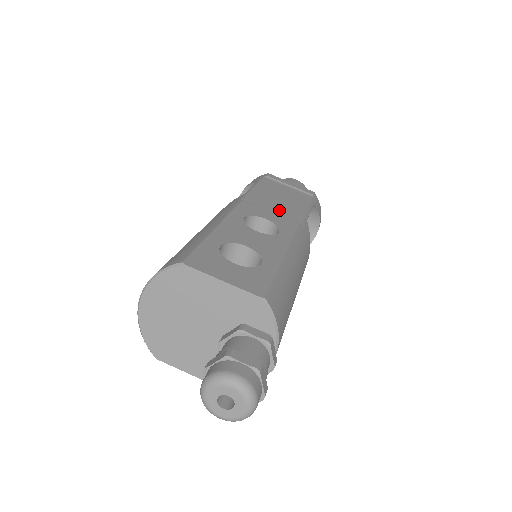
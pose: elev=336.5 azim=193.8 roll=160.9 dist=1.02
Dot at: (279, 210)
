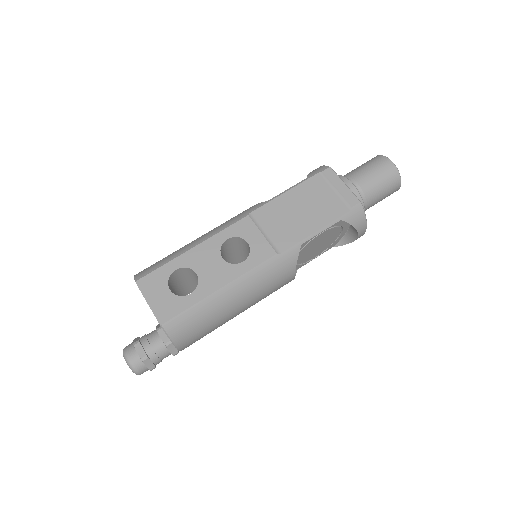
Dot at: (278, 230)
